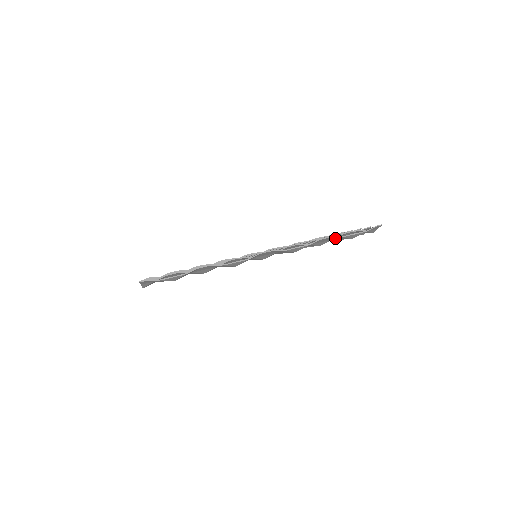
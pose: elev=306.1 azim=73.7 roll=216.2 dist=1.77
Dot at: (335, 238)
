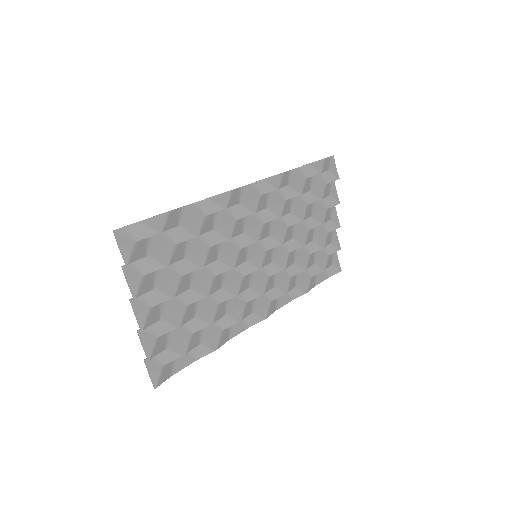
Dot at: (305, 175)
